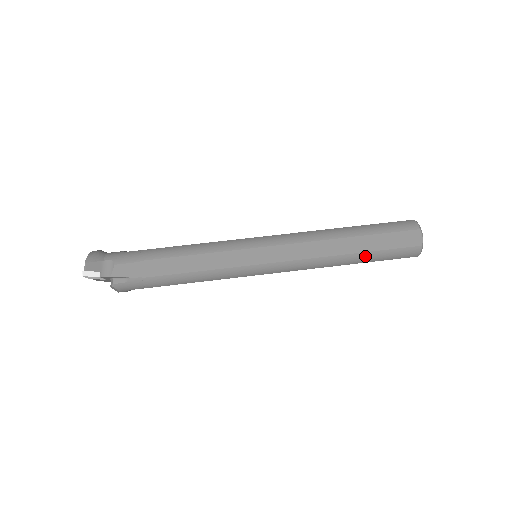
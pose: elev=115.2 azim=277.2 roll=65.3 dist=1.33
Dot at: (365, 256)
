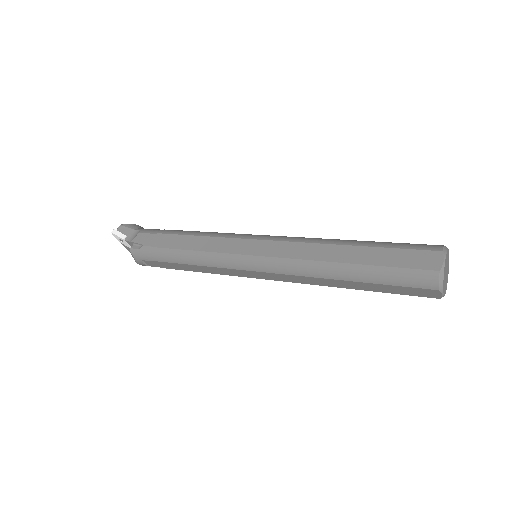
Dot at: (362, 270)
